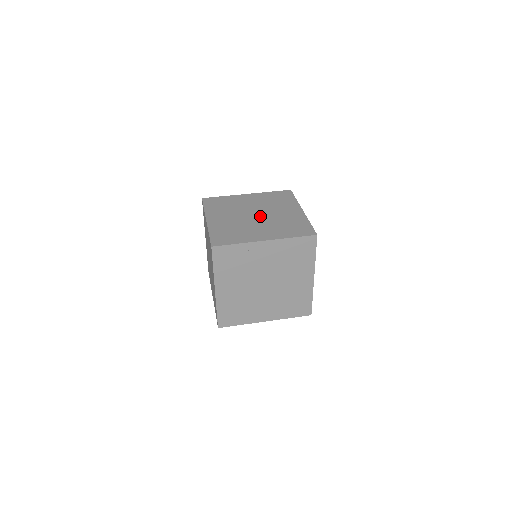
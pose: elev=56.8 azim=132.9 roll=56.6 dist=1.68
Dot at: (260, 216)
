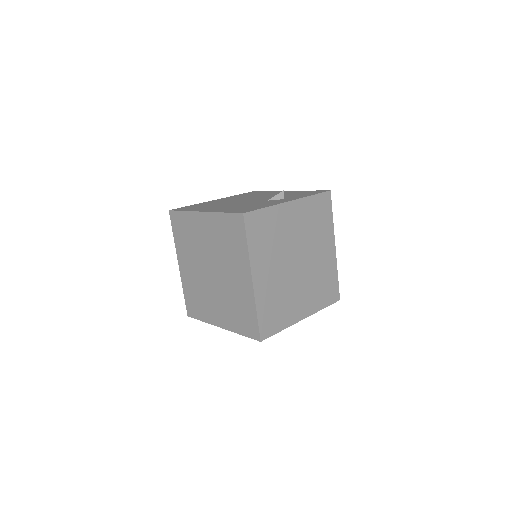
Dot at: (302, 265)
